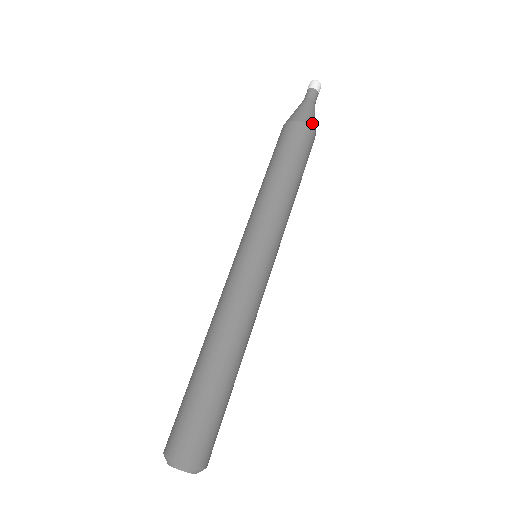
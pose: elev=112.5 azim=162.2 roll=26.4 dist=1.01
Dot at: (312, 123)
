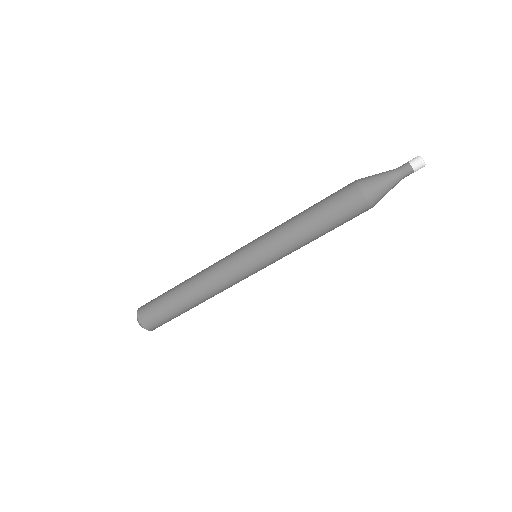
Dot at: (375, 200)
